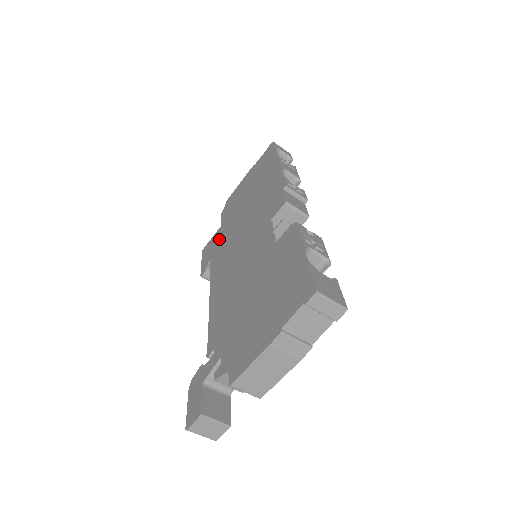
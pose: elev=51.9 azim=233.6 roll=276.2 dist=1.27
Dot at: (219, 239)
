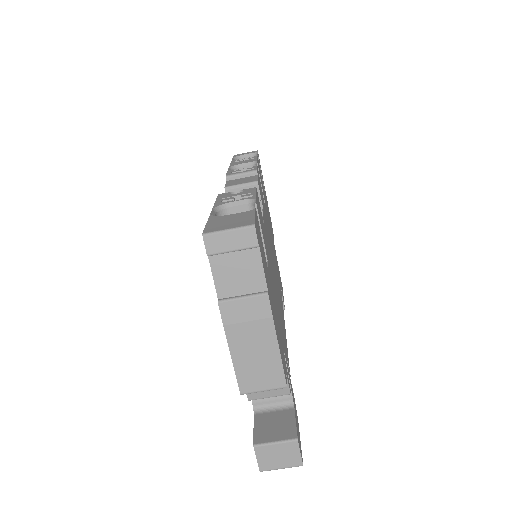
Dot at: occluded
